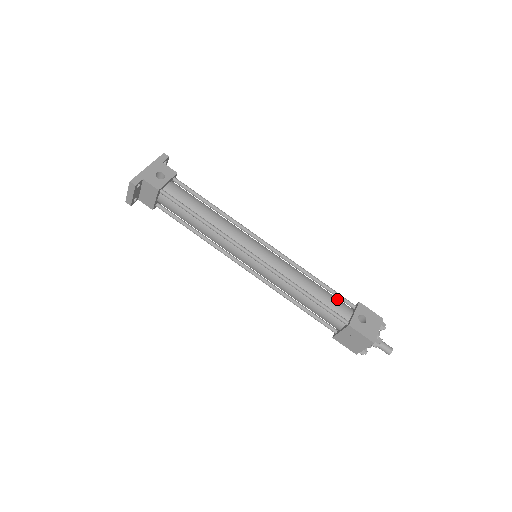
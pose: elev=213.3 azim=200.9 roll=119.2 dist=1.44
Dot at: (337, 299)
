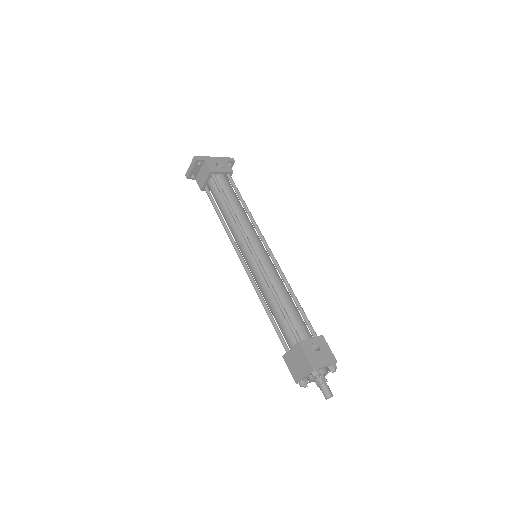
Dot at: (303, 321)
